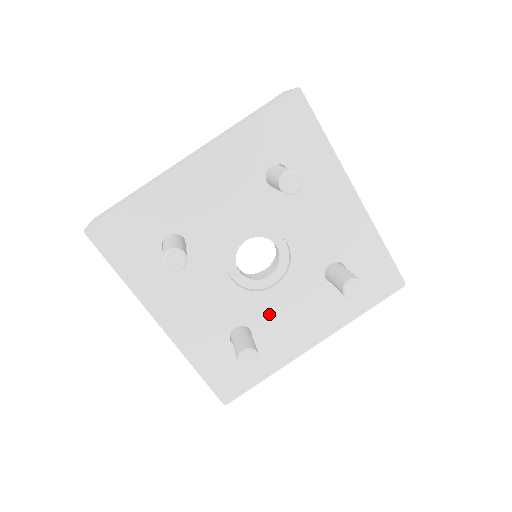
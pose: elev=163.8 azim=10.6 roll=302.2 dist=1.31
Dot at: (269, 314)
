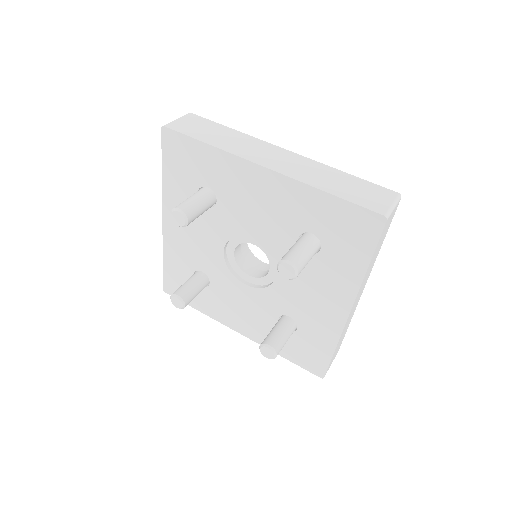
Dot at: (228, 290)
